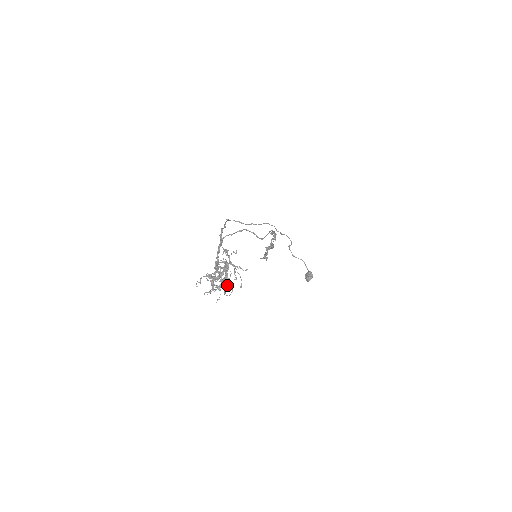
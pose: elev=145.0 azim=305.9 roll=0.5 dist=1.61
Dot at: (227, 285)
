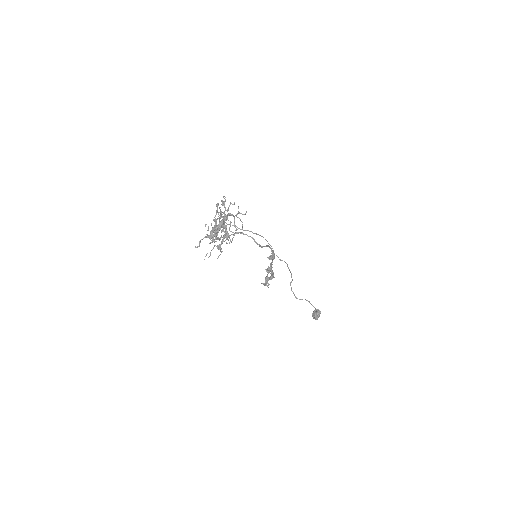
Dot at: (228, 239)
